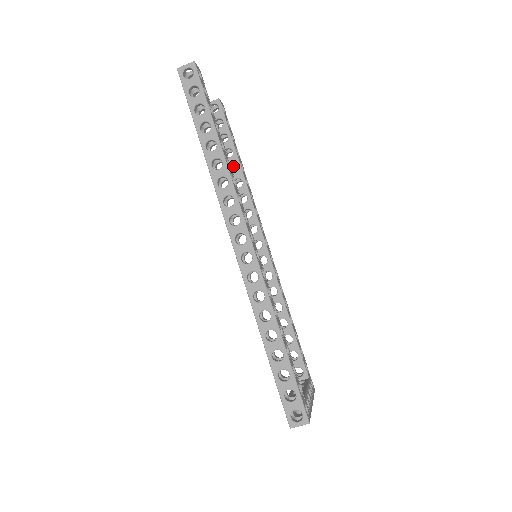
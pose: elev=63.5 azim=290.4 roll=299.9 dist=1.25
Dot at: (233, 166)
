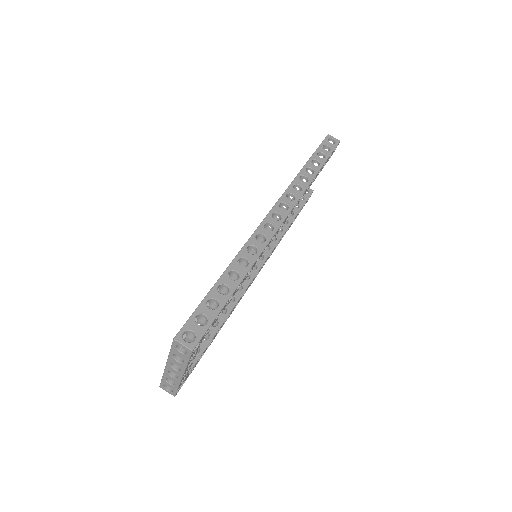
Dot at: occluded
